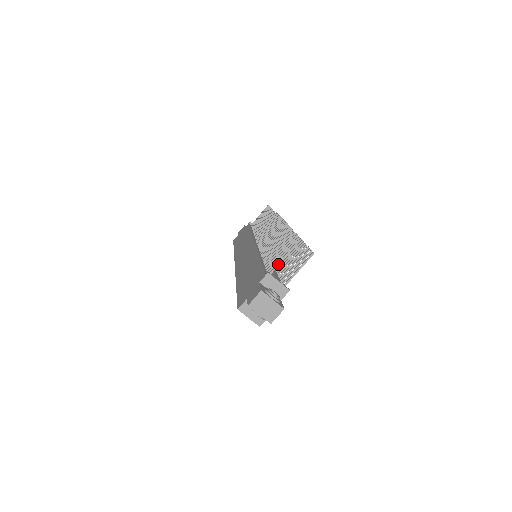
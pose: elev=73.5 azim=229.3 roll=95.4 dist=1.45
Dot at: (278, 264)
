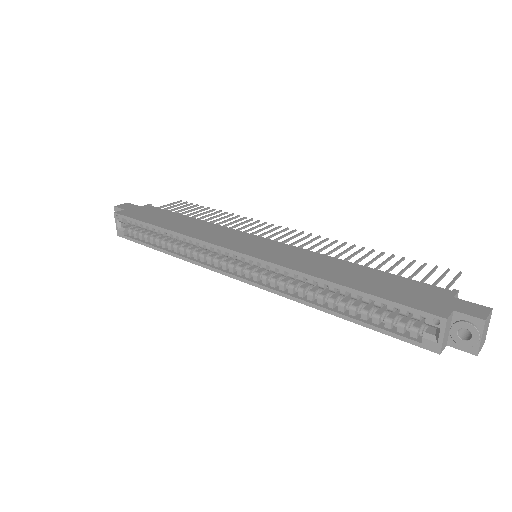
Dot at: (450, 286)
